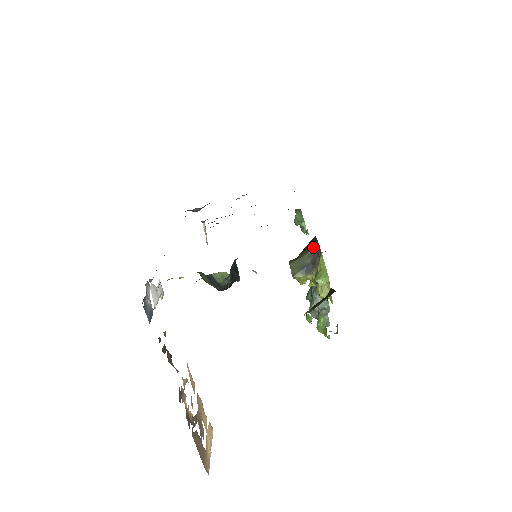
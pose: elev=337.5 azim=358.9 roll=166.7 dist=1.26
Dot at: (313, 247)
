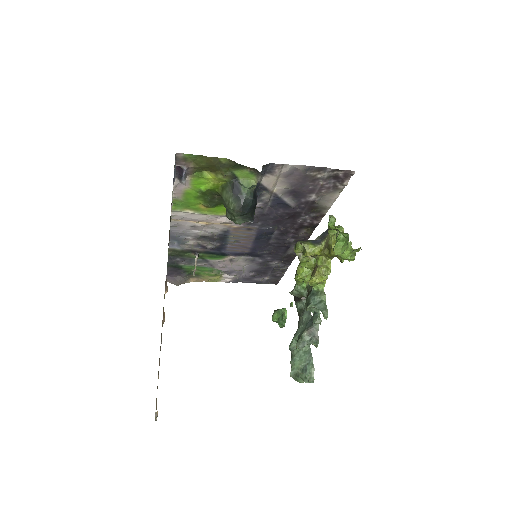
Dot at: (320, 235)
